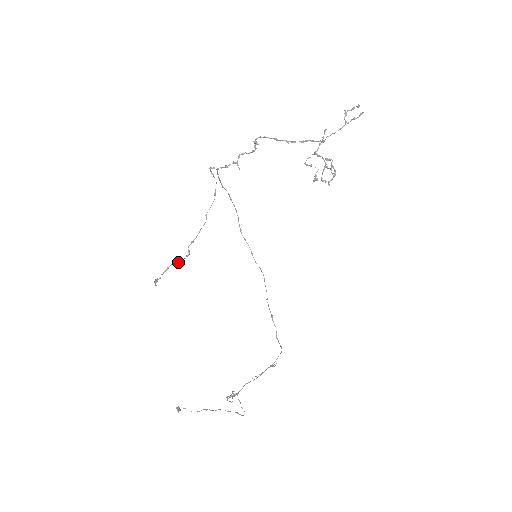
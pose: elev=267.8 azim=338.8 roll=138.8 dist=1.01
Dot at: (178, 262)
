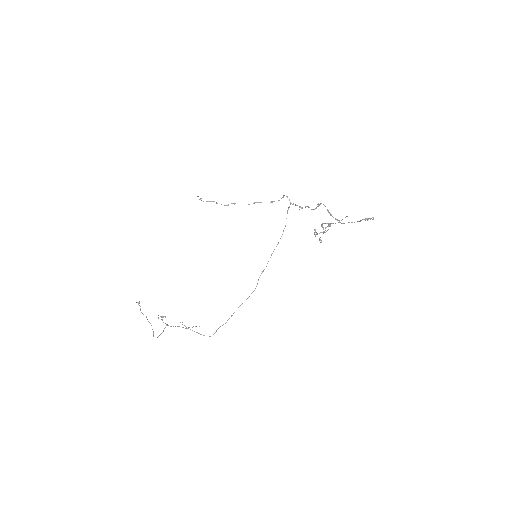
Dot at: occluded
